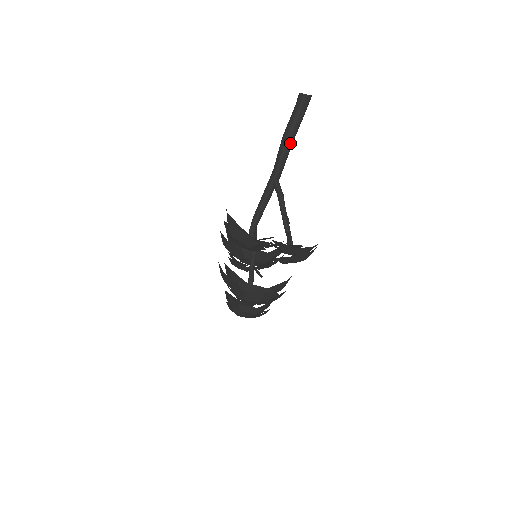
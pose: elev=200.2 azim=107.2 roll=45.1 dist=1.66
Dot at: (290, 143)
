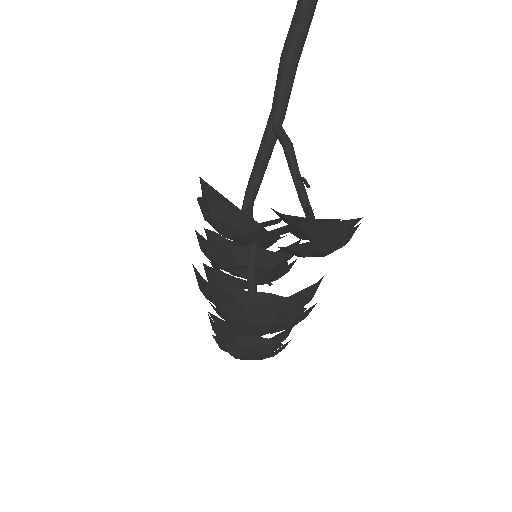
Dot at: (295, 60)
